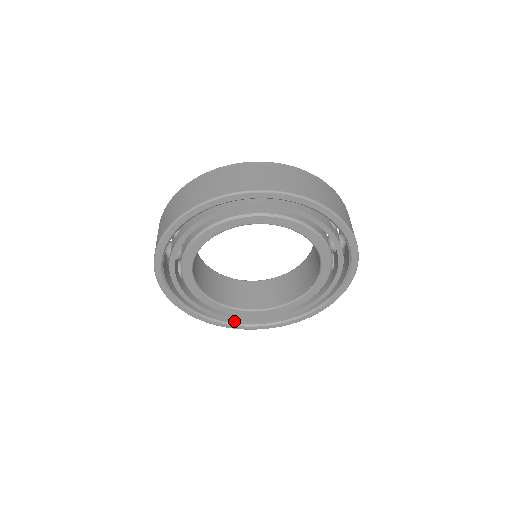
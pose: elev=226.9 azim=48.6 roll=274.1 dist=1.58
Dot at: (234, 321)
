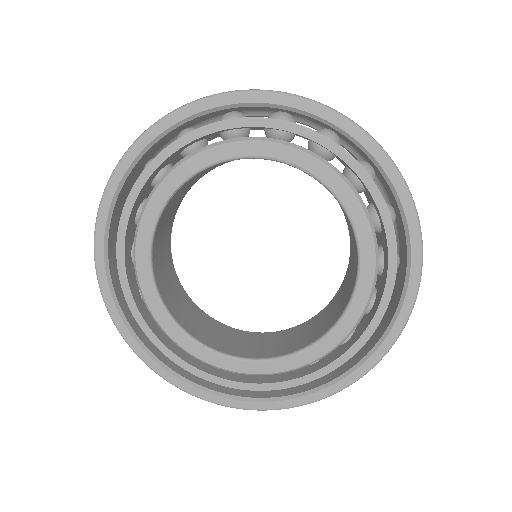
Dot at: (151, 348)
